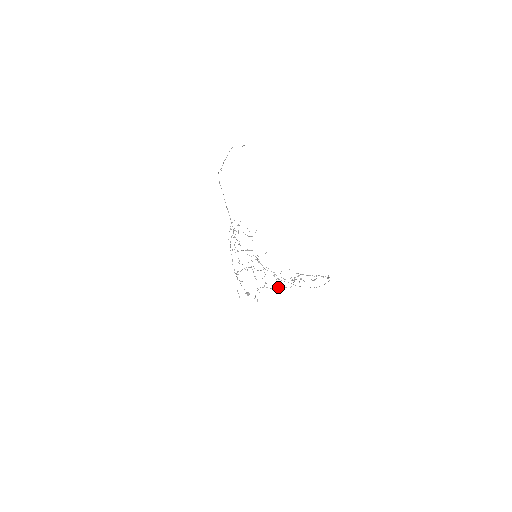
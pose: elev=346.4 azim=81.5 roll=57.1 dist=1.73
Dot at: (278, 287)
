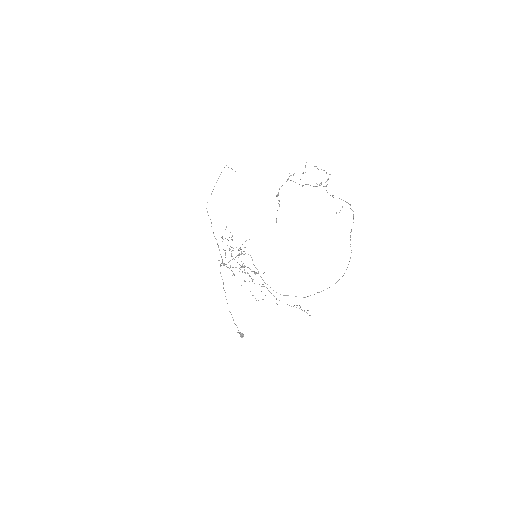
Dot at: occluded
